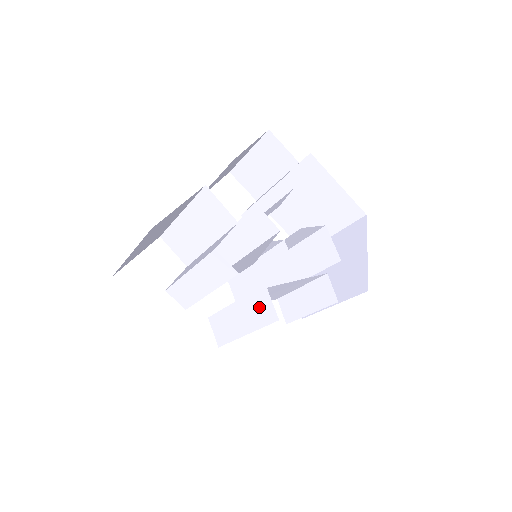
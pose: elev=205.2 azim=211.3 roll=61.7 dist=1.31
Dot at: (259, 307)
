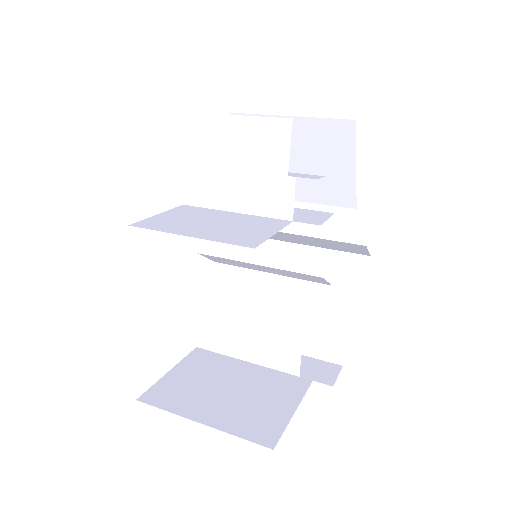
Dot at: occluded
